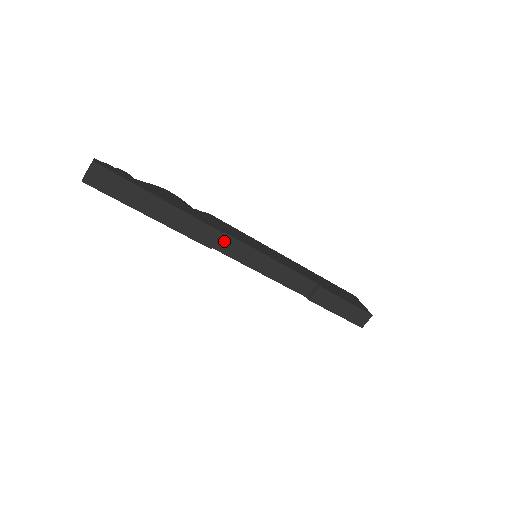
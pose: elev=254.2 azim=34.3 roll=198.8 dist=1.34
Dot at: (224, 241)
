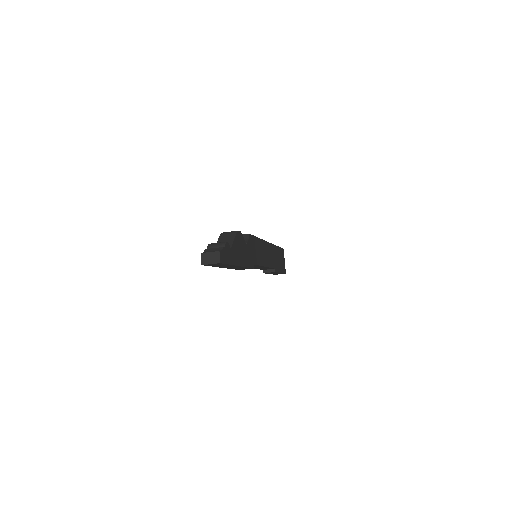
Dot at: occluded
